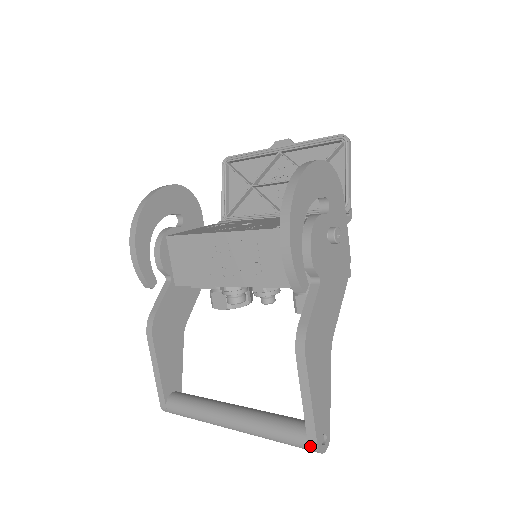
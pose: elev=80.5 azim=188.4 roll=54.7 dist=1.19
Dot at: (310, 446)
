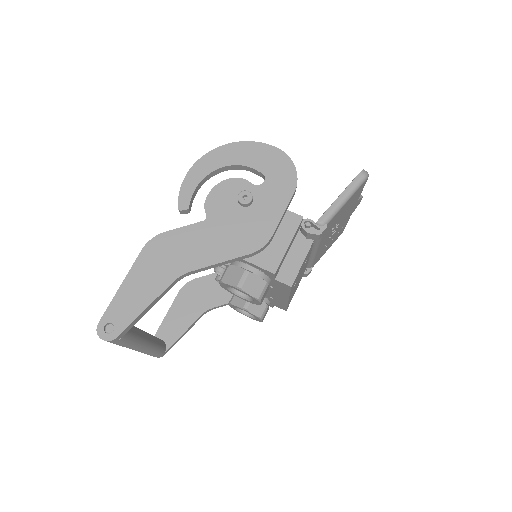
Dot at: (101, 325)
